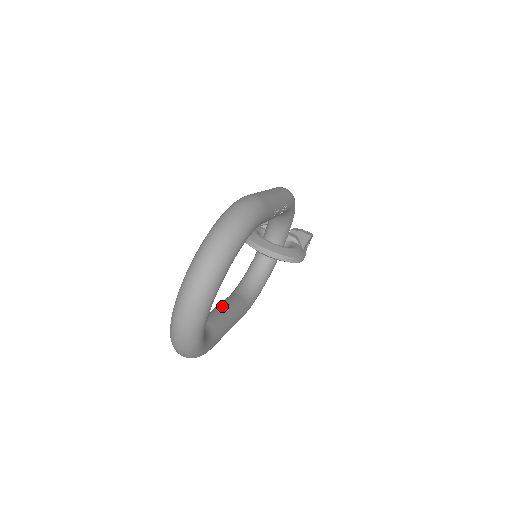
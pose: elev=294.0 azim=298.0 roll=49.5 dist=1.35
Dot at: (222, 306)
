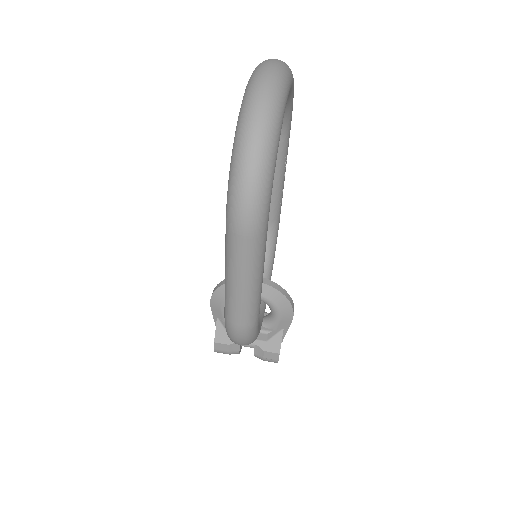
Dot at: occluded
